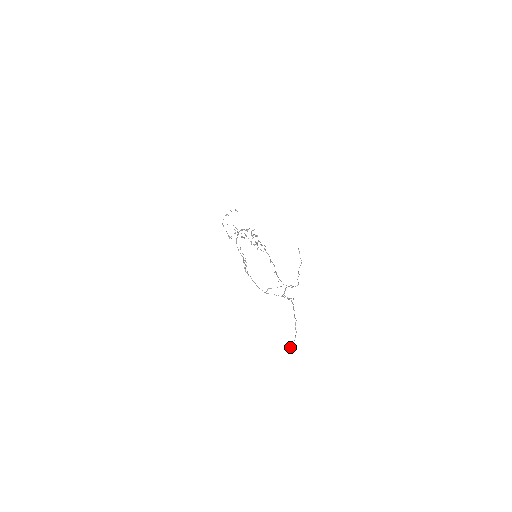
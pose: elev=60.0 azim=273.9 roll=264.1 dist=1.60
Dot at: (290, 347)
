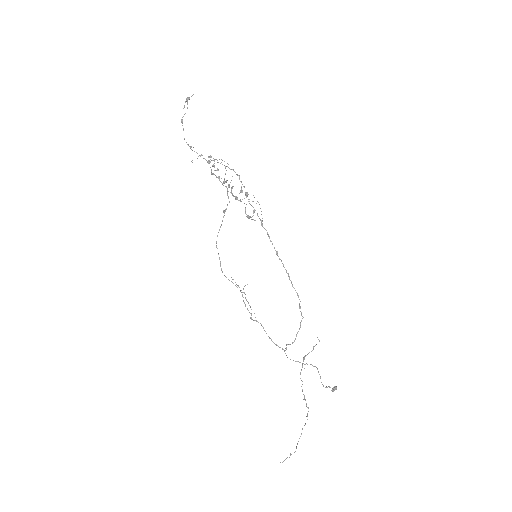
Dot at: (332, 390)
